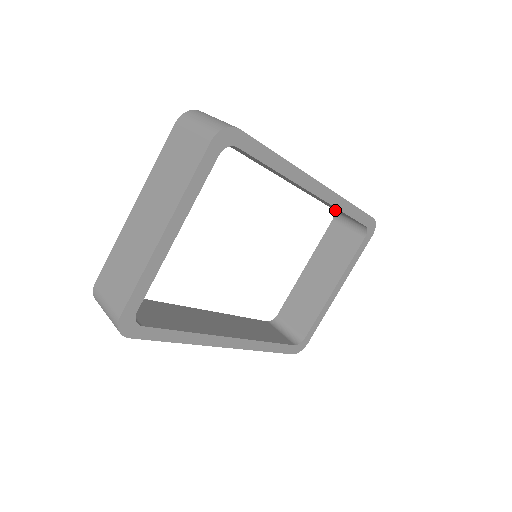
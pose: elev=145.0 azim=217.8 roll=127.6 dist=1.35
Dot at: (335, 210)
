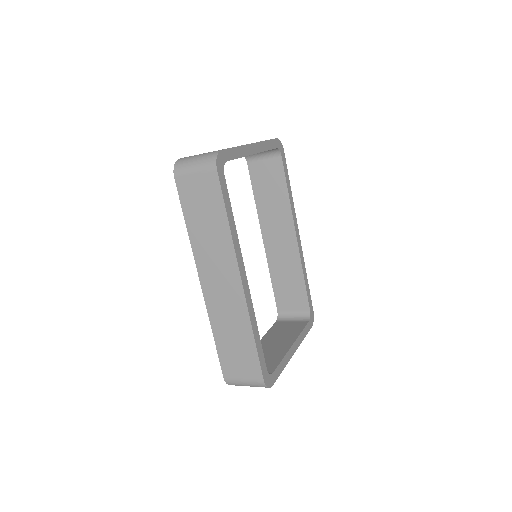
Dot at: (280, 311)
